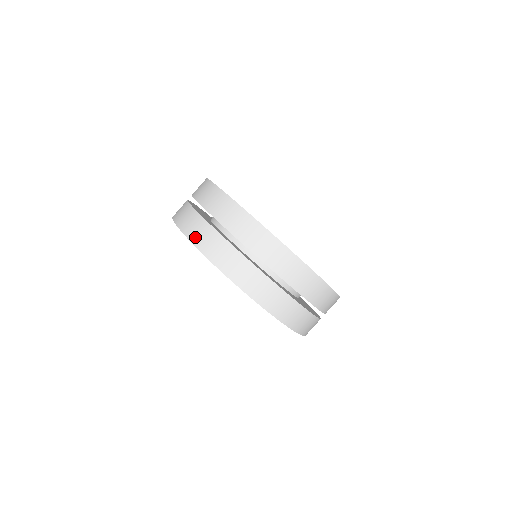
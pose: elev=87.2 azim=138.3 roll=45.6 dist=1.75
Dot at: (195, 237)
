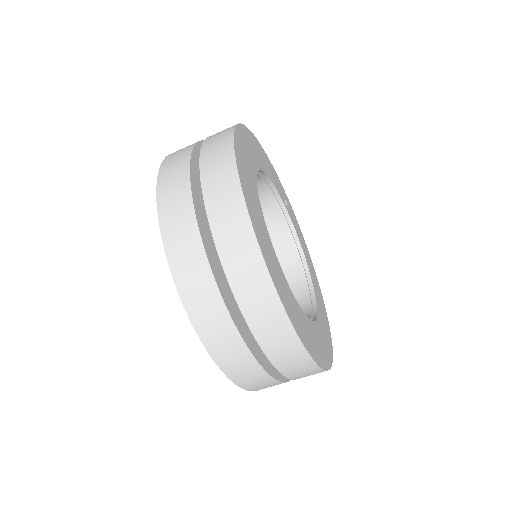
Dot at: (166, 167)
